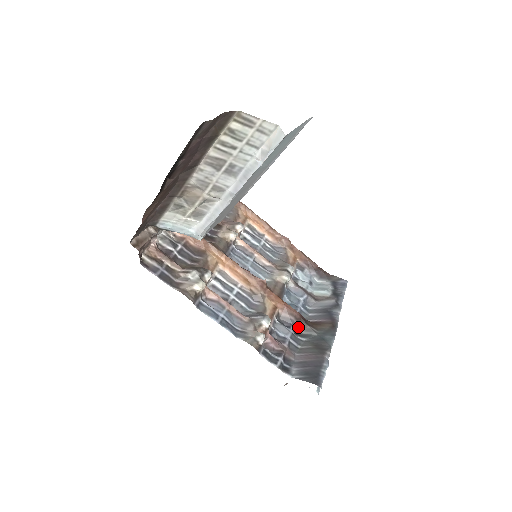
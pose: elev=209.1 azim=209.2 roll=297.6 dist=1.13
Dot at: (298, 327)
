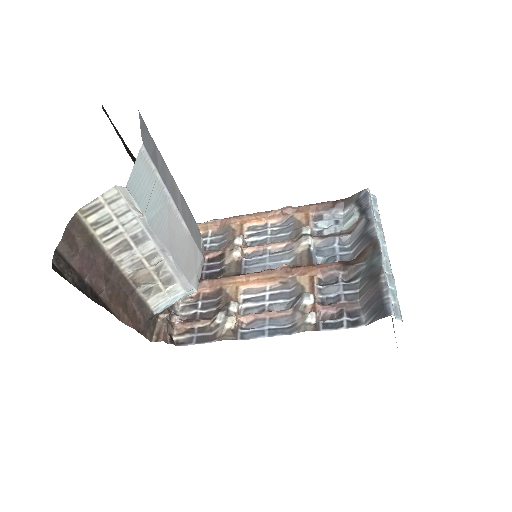
Dot at: (346, 274)
